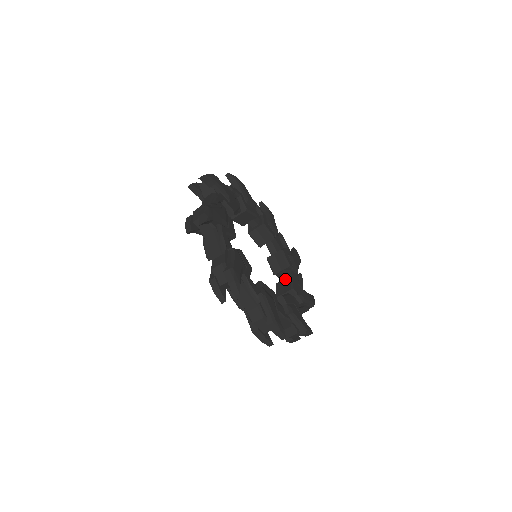
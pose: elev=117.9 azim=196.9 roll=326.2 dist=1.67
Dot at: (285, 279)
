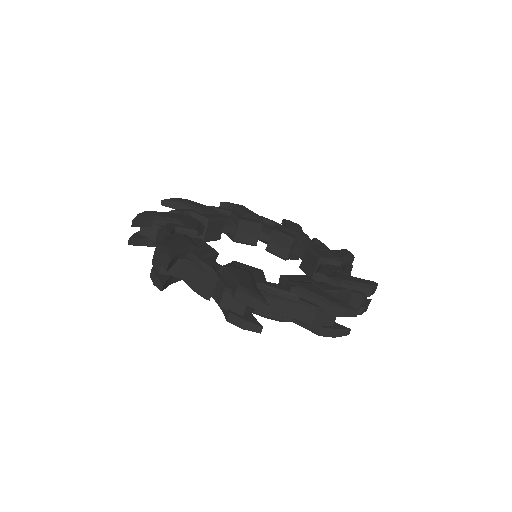
Dot at: occluded
